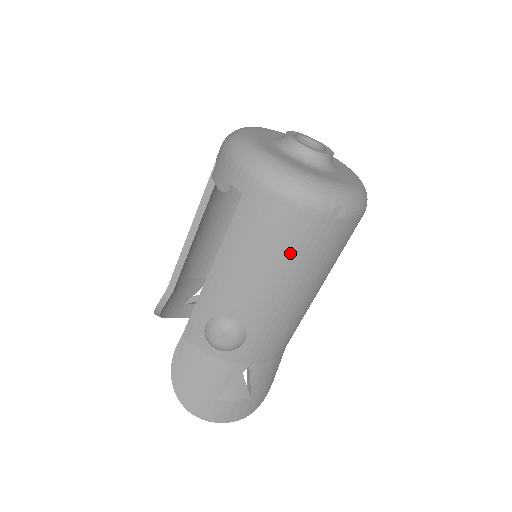
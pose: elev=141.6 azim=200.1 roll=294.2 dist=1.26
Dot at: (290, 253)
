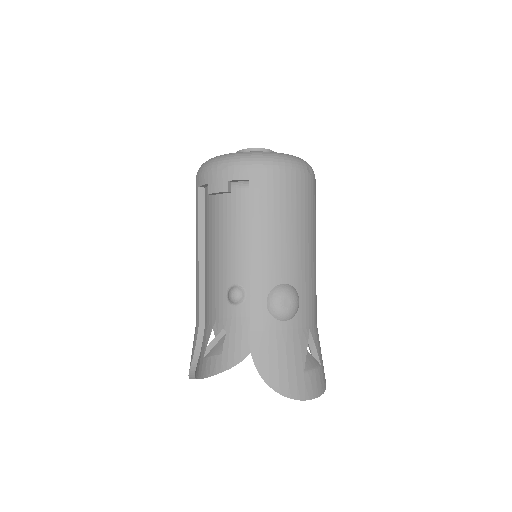
Dot at: (298, 208)
